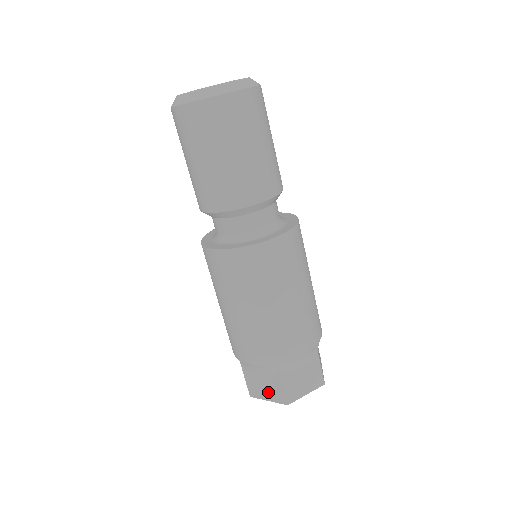
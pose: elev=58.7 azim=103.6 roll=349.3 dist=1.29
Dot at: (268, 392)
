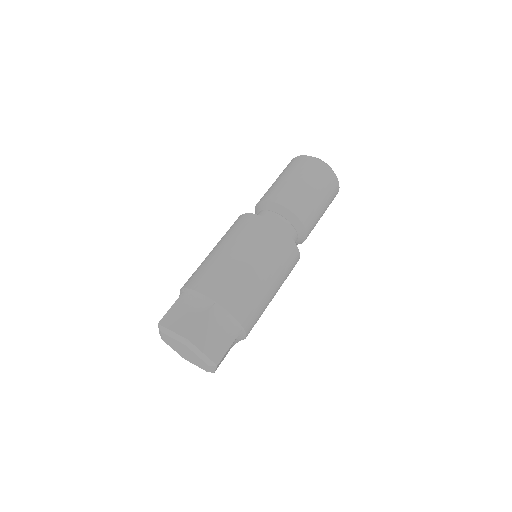
Dot at: (181, 323)
